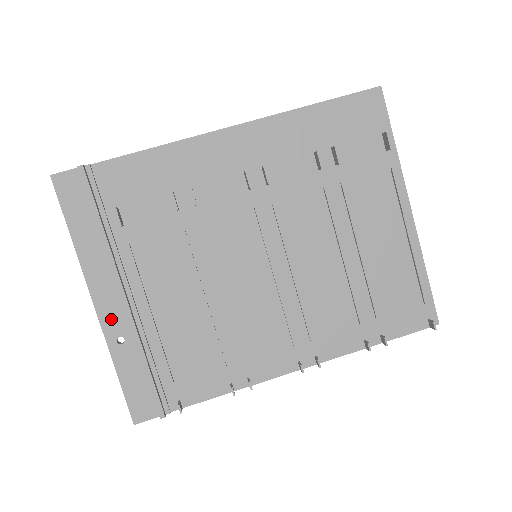
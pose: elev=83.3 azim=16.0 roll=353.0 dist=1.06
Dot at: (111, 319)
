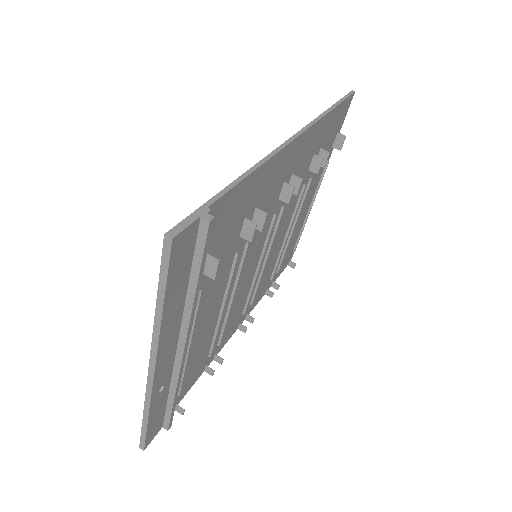
Dot at: (162, 376)
